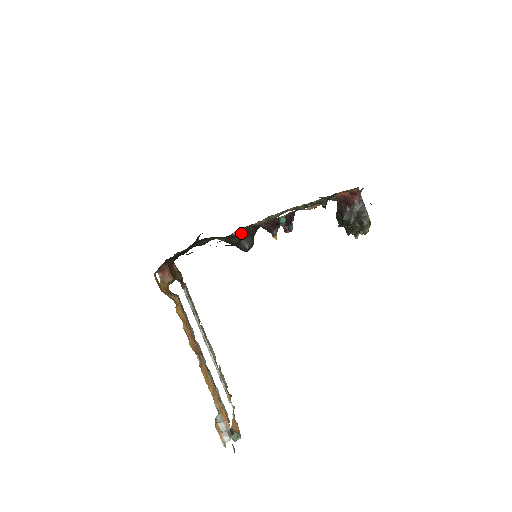
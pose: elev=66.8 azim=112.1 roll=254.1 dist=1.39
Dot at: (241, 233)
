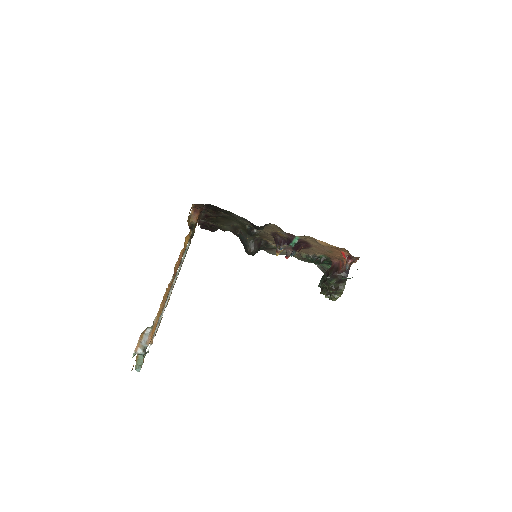
Dot at: (256, 238)
